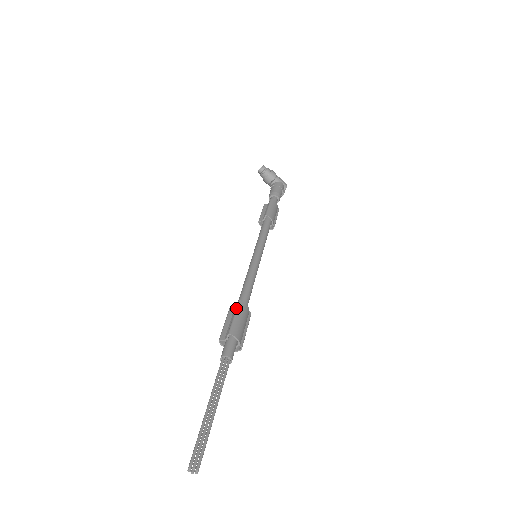
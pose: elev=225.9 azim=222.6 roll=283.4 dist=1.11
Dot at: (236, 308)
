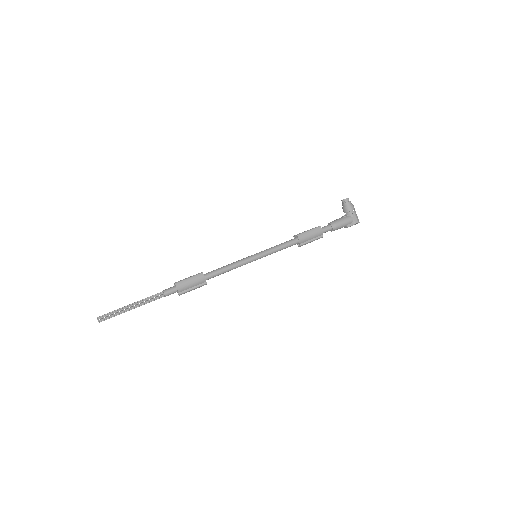
Dot at: (196, 274)
